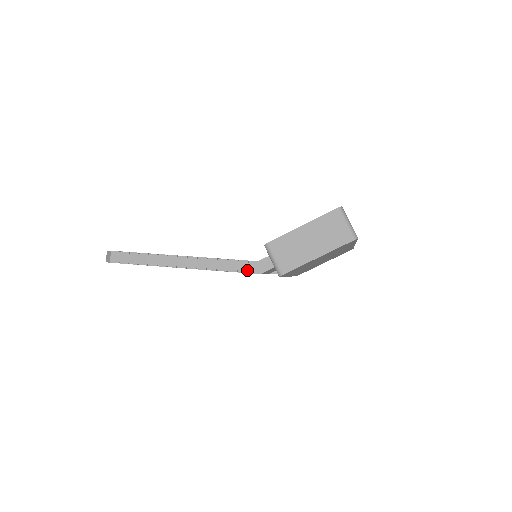
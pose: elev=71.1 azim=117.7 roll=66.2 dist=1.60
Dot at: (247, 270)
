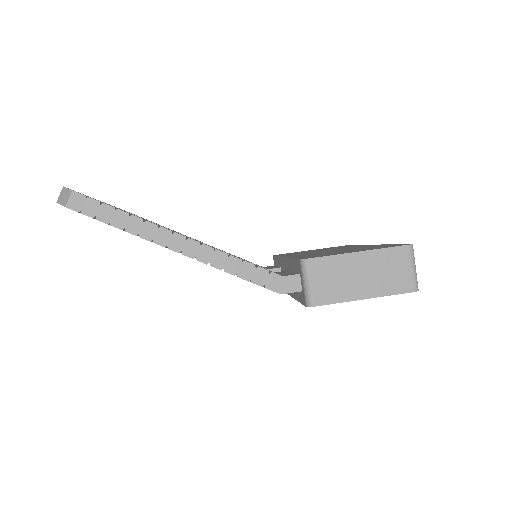
Dot at: (264, 283)
